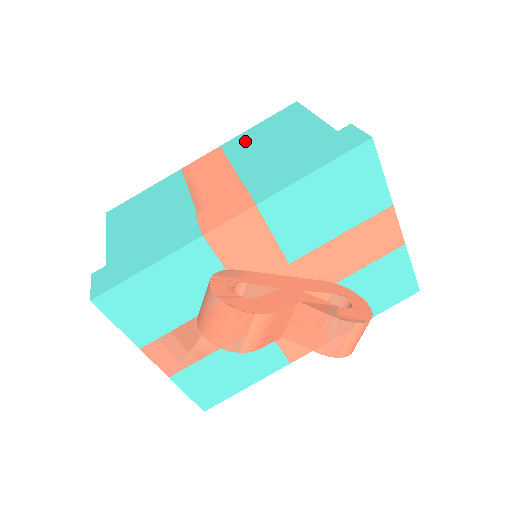
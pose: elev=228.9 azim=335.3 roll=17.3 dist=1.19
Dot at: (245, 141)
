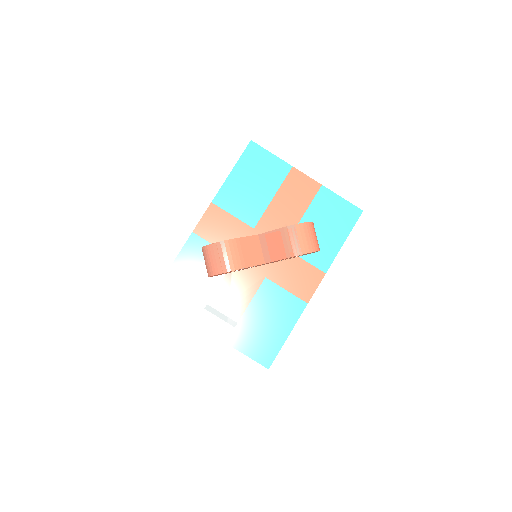
Dot at: occluded
